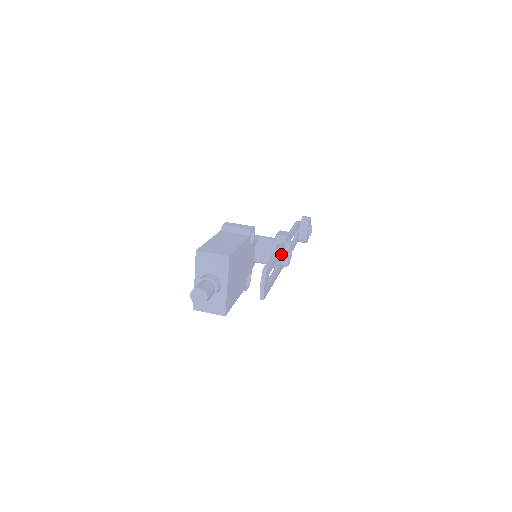
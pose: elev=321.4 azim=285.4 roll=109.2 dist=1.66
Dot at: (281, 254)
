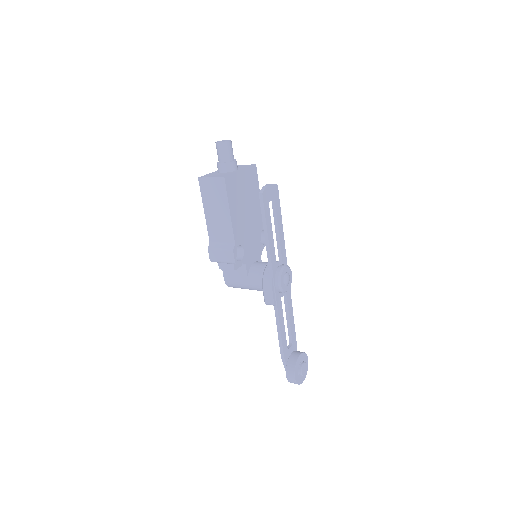
Dot at: (282, 255)
